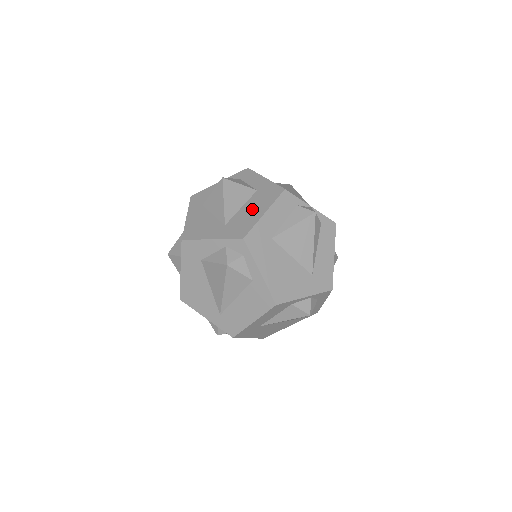
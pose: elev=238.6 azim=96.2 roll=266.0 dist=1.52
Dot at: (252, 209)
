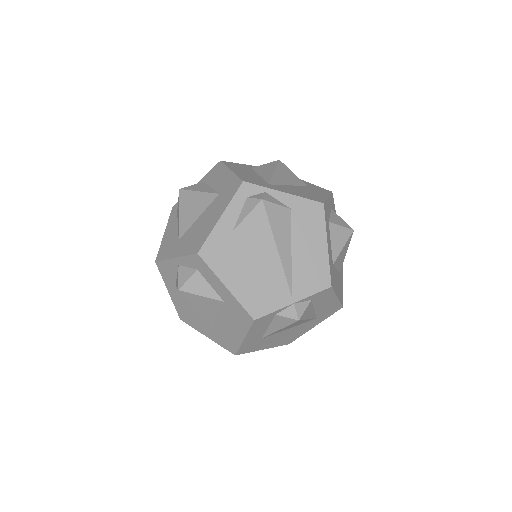
Dot at: (229, 326)
